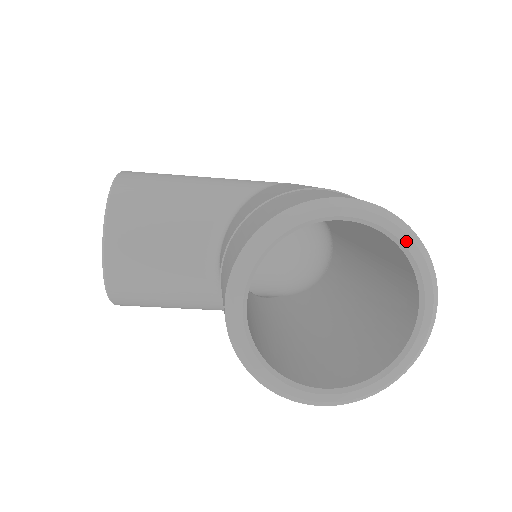
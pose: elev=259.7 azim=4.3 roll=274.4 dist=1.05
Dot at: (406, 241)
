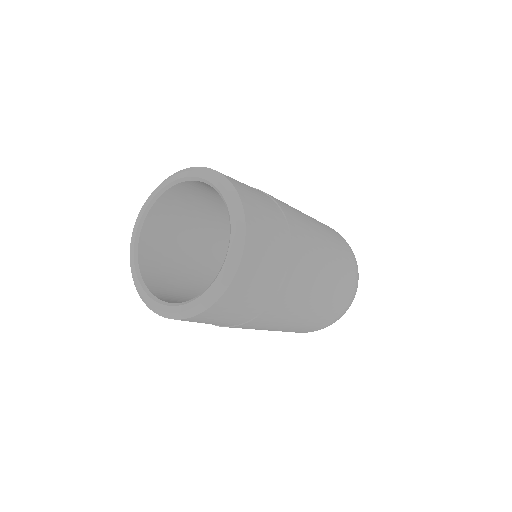
Dot at: (231, 210)
